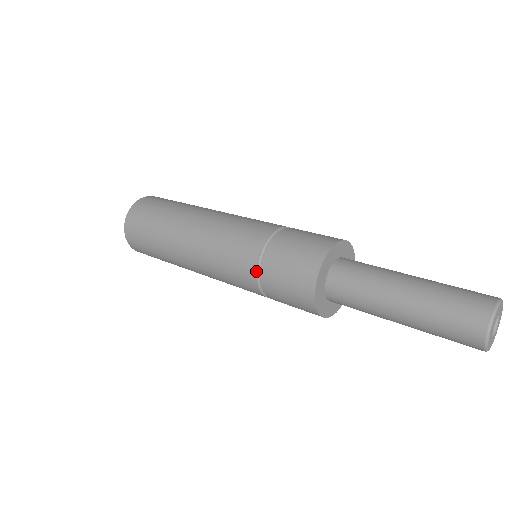
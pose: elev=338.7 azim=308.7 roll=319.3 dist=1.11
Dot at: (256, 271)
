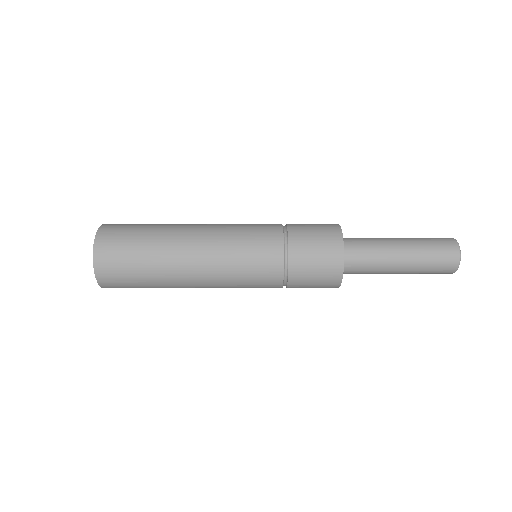
Dot at: (284, 263)
